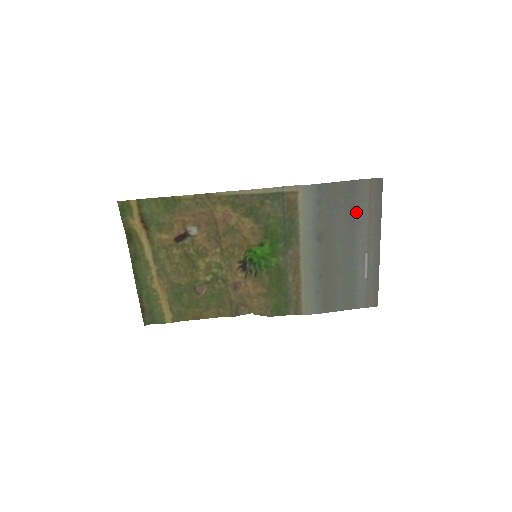
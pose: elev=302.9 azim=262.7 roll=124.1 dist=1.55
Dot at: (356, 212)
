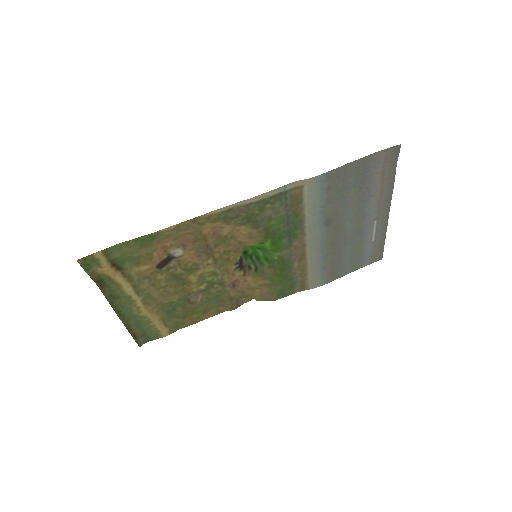
Dot at: (368, 186)
